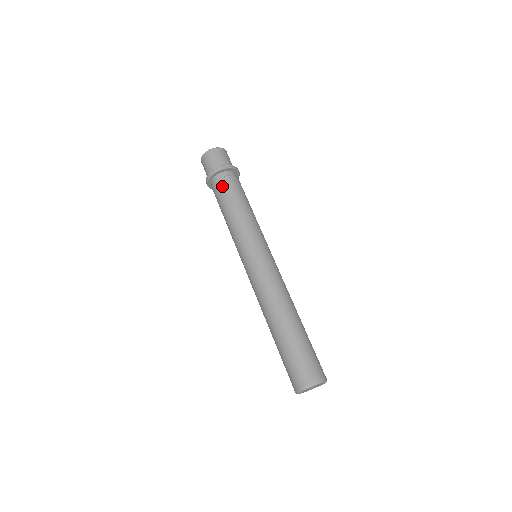
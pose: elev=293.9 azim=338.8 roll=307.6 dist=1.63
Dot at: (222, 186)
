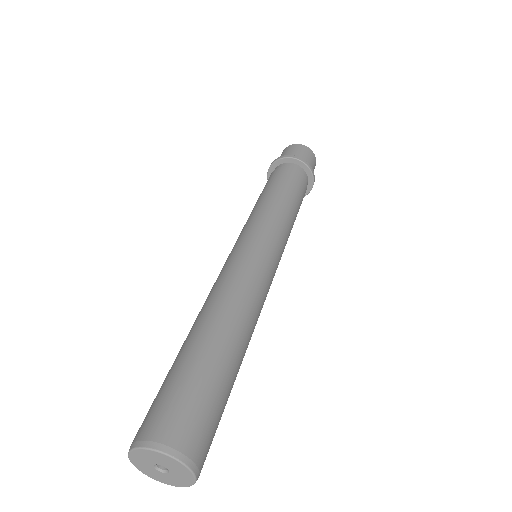
Dot at: (272, 175)
